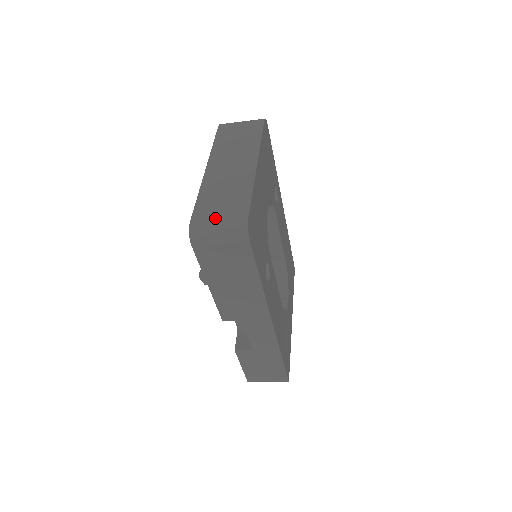
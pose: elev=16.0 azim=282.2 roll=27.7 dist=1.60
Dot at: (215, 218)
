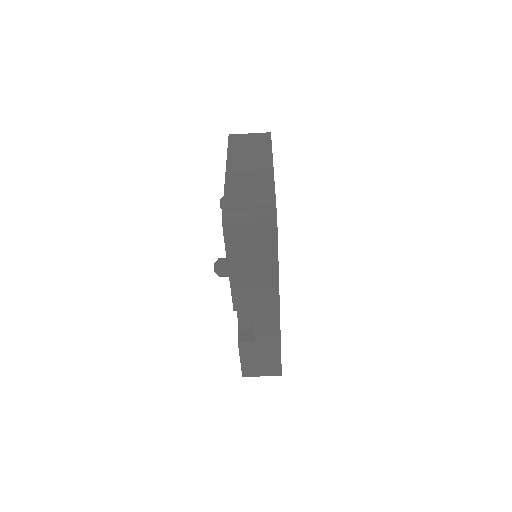
Dot at: (246, 209)
